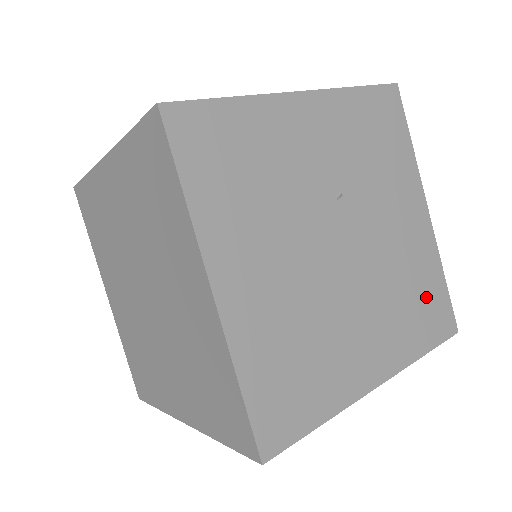
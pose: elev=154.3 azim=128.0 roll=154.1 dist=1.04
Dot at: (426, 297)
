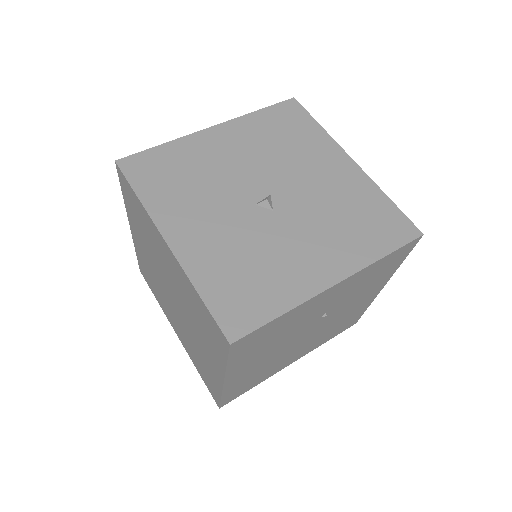
Dot at: (347, 322)
